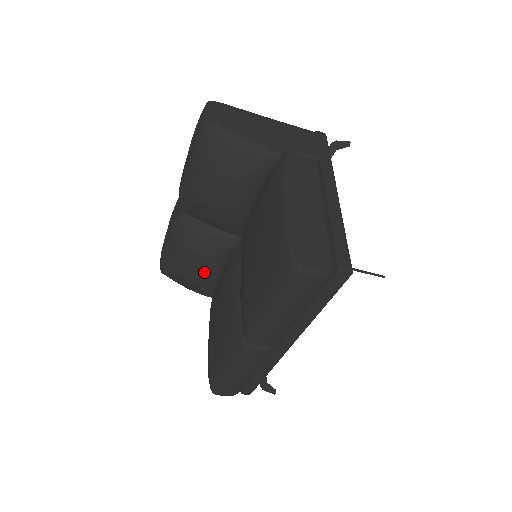
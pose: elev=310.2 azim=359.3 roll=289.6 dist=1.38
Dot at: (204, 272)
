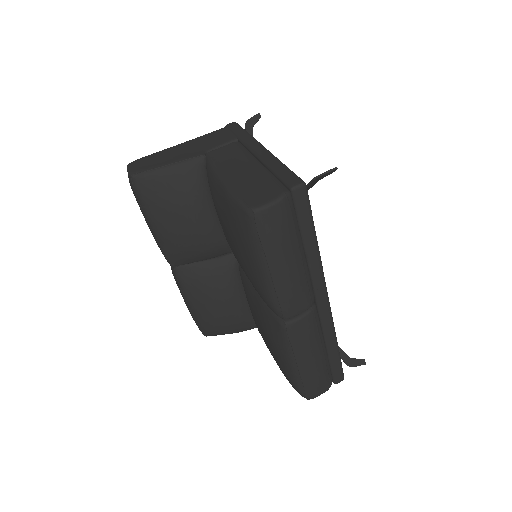
Dot at: (231, 305)
